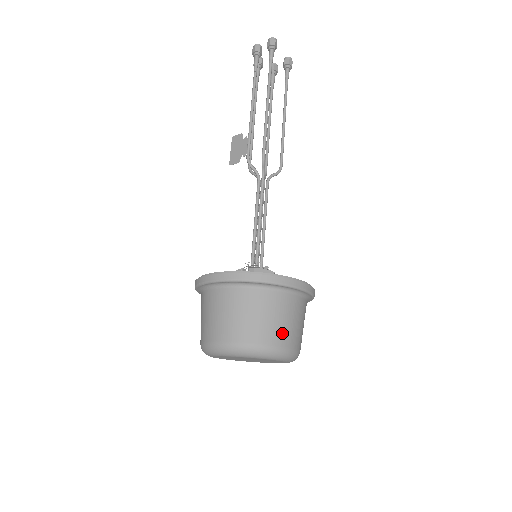
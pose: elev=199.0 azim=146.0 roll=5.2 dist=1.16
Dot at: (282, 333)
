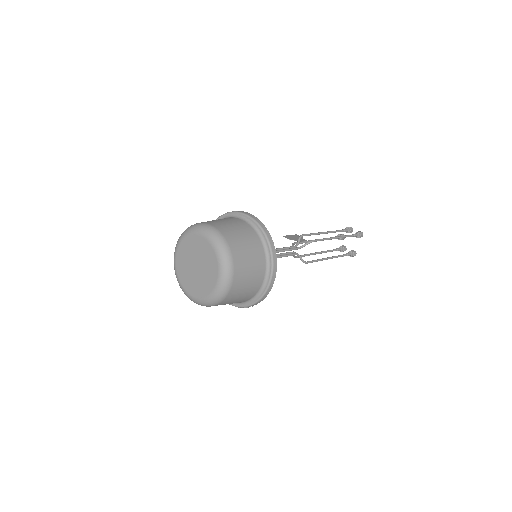
Dot at: (242, 267)
